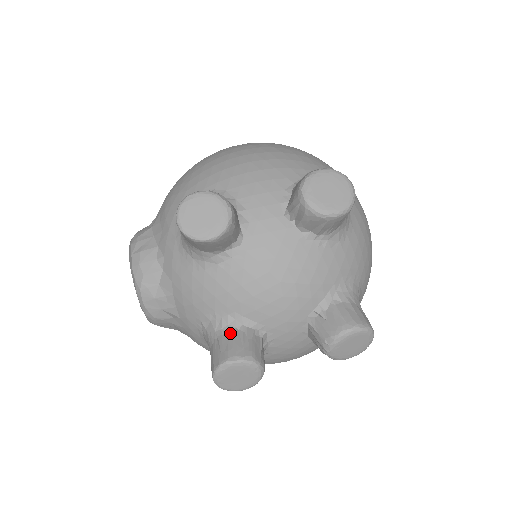
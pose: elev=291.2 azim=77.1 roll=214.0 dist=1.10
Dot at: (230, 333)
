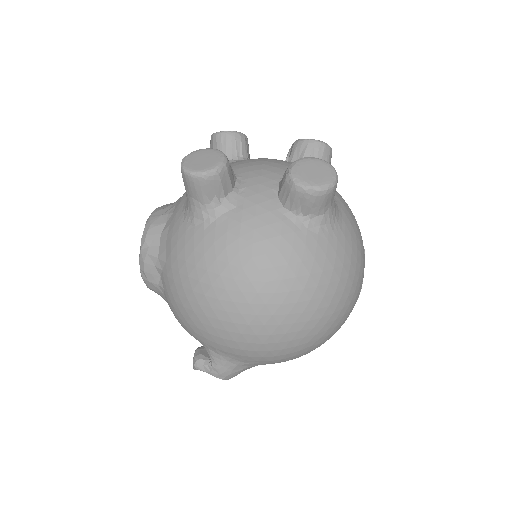
Dot at: occluded
